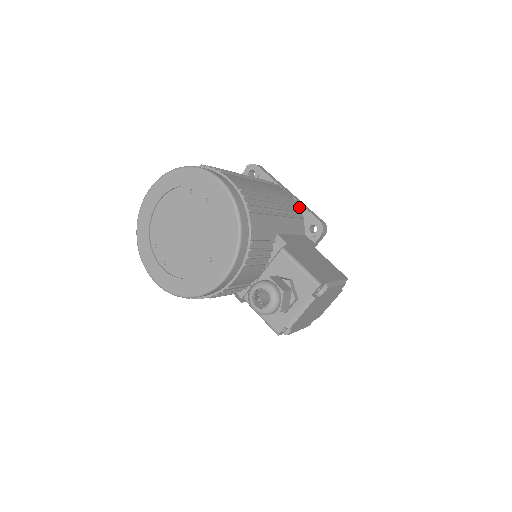
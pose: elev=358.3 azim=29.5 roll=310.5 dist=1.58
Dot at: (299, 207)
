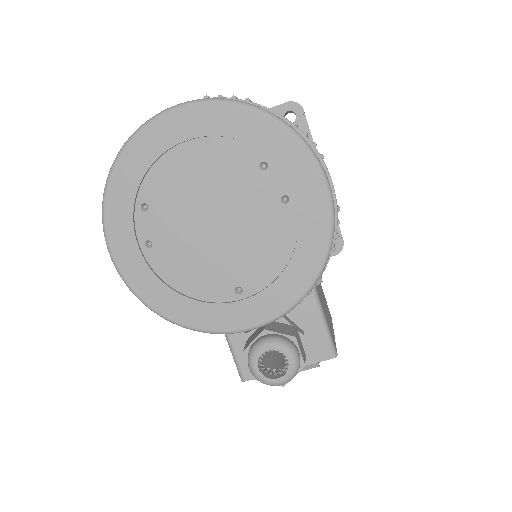
Dot at: occluded
